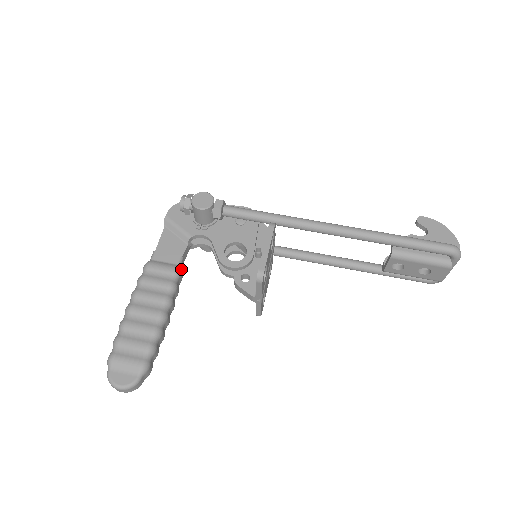
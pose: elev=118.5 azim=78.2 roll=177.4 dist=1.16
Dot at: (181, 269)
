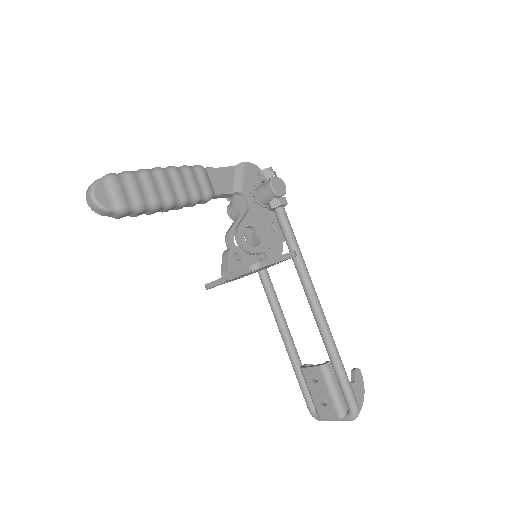
Dot at: occluded
